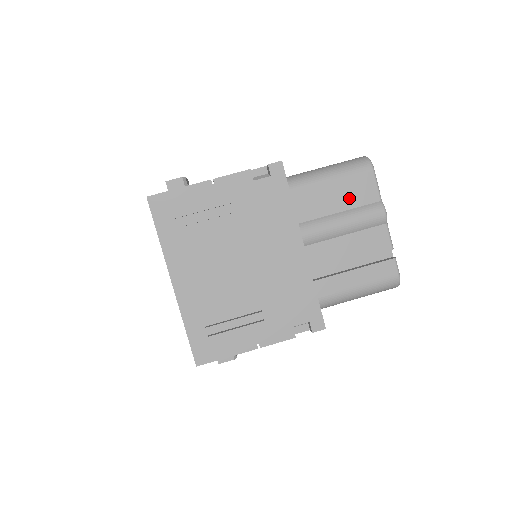
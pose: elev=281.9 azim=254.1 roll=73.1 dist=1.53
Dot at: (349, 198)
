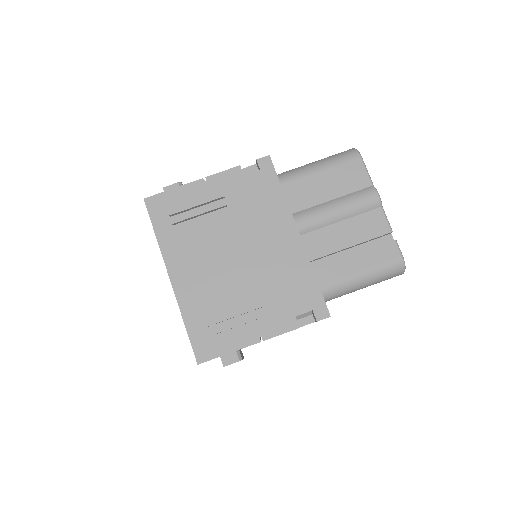
Dot at: (340, 186)
